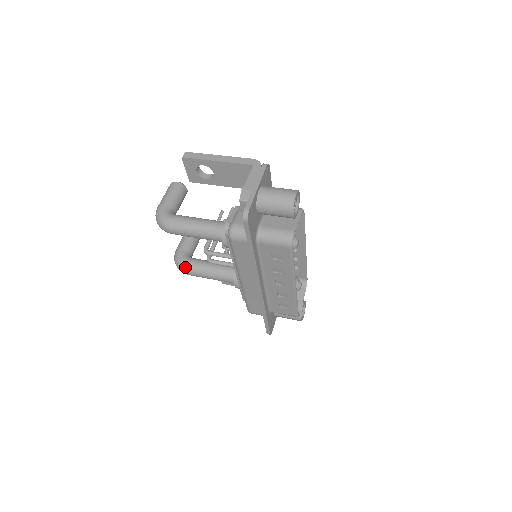
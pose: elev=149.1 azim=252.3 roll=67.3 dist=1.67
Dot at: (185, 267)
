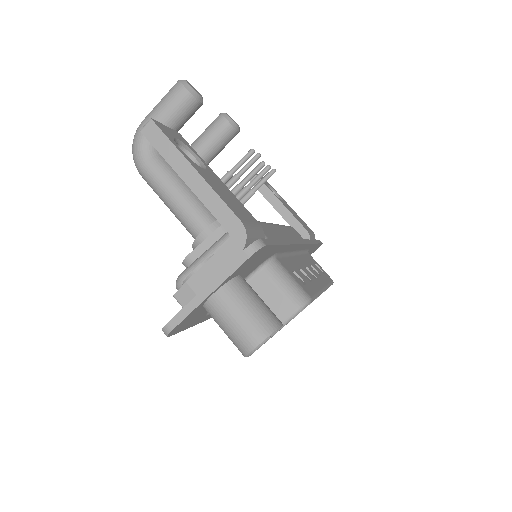
Dot at: occluded
